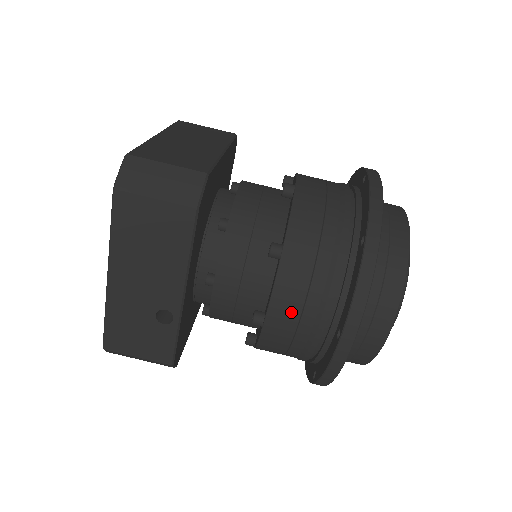
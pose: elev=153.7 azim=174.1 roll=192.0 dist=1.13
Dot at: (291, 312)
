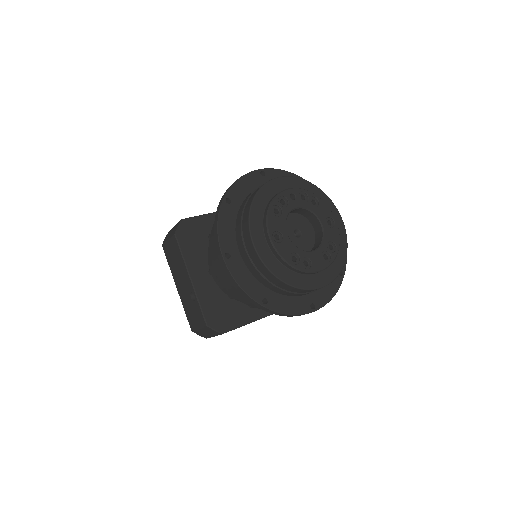
Dot at: (218, 262)
